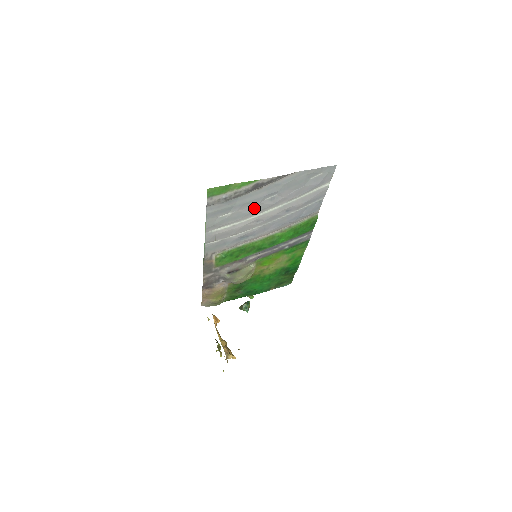
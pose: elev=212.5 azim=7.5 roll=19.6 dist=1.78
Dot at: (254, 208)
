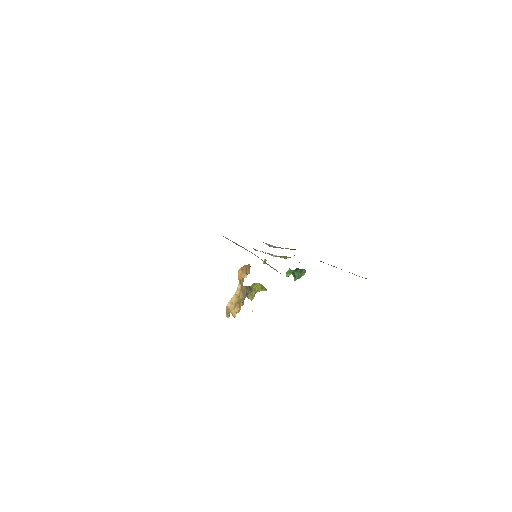
Dot at: occluded
